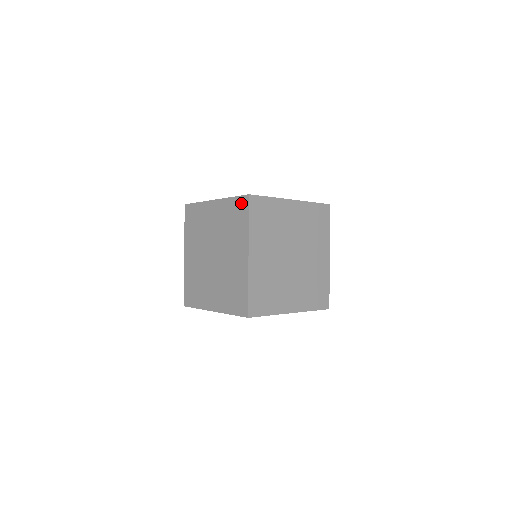
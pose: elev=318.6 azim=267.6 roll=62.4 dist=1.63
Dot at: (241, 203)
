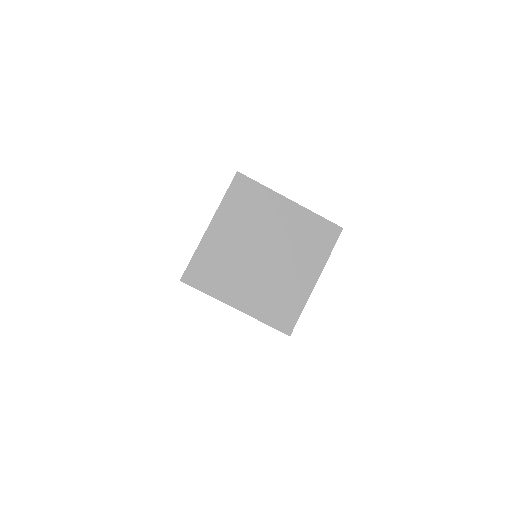
Dot at: occluded
